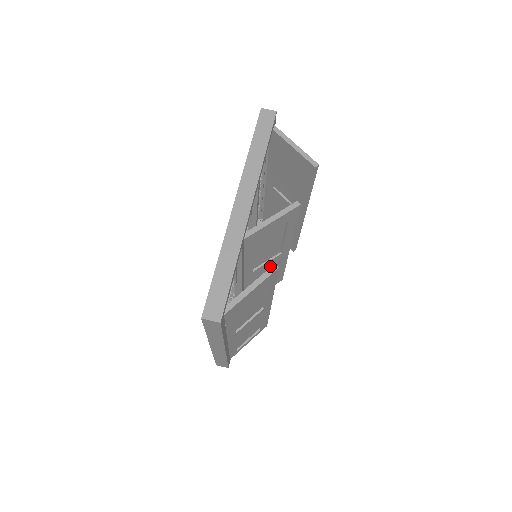
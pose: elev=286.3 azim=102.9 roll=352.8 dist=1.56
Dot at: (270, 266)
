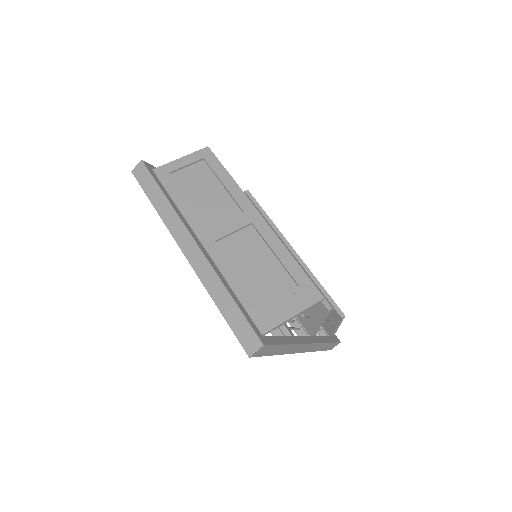
Dot at: occluded
